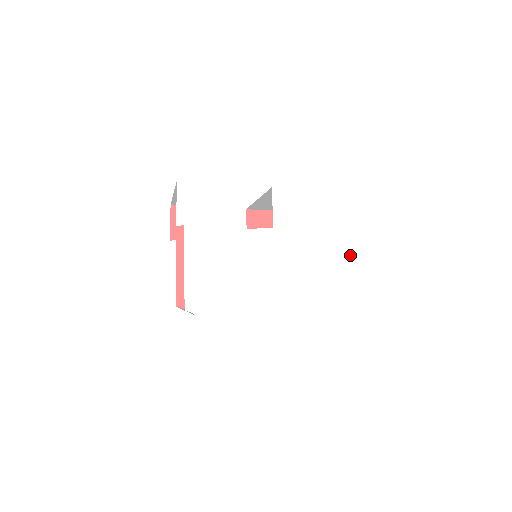
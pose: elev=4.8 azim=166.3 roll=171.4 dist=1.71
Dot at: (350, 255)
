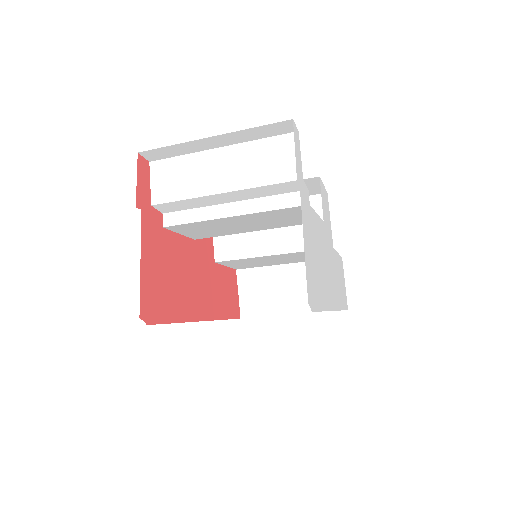
Dot at: (340, 271)
